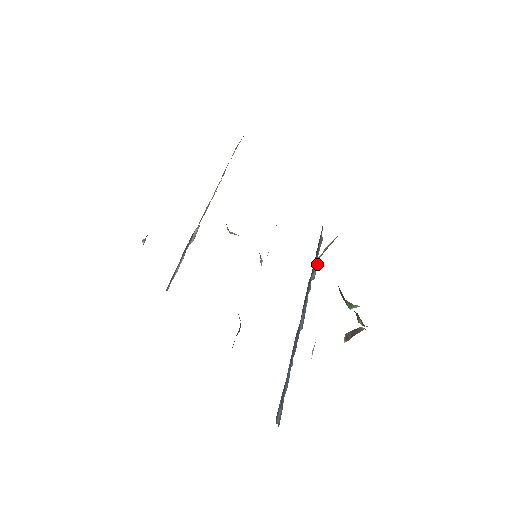
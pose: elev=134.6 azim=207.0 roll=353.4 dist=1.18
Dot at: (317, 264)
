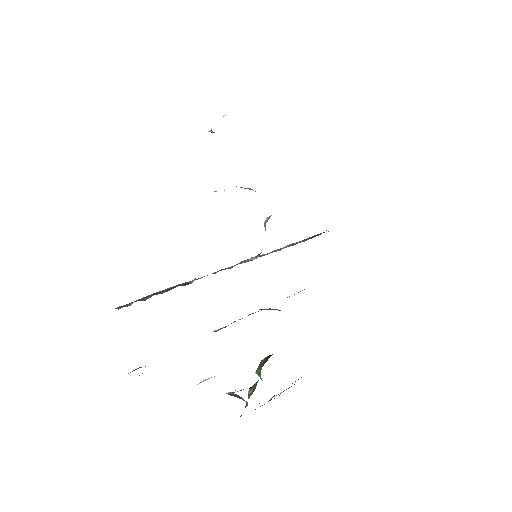
Dot at: occluded
